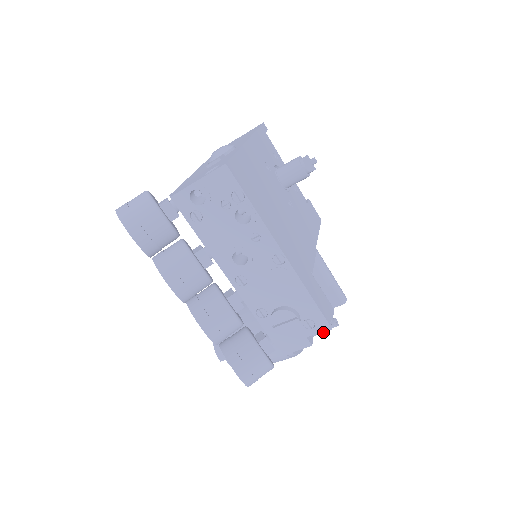
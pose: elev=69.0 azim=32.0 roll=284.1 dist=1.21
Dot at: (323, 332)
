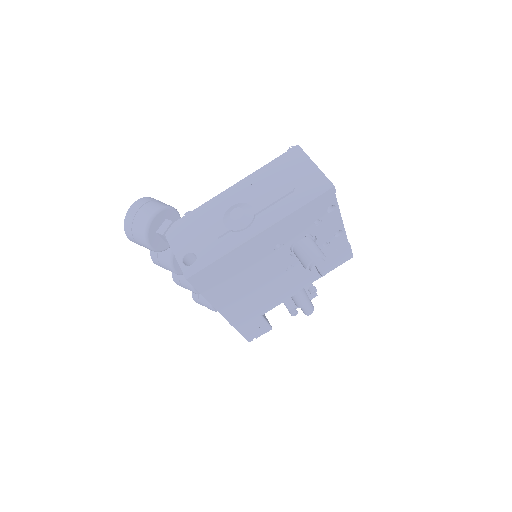
Dot at: occluded
